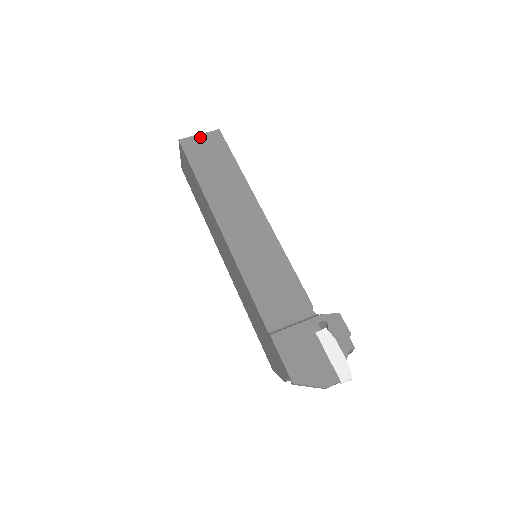
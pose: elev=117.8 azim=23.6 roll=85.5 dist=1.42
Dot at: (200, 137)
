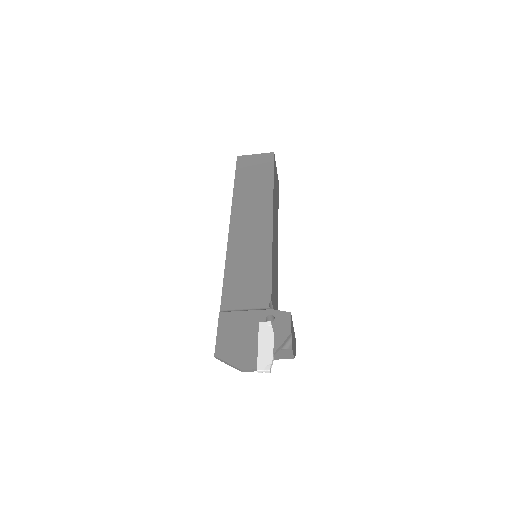
Dot at: (255, 156)
